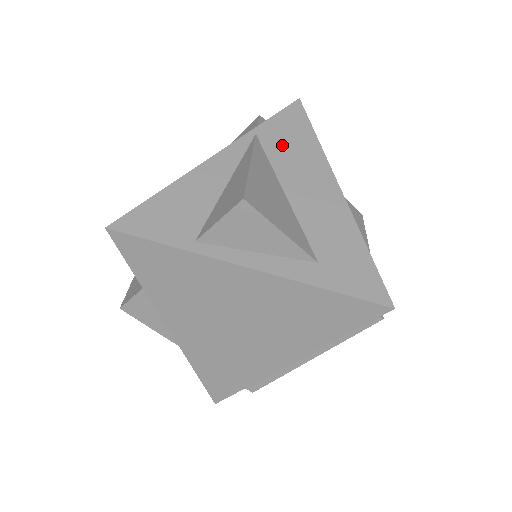
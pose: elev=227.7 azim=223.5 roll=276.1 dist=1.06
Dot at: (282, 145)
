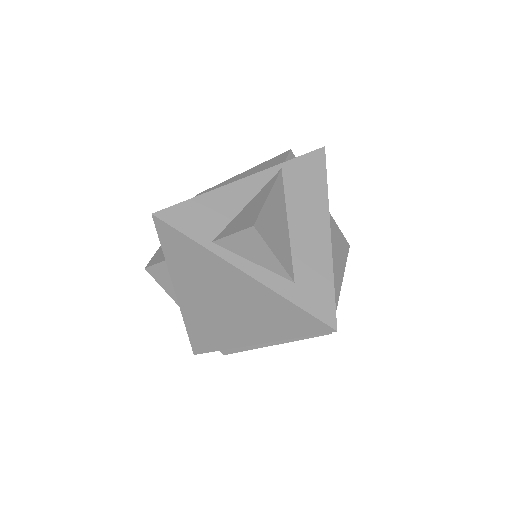
Dot at: (298, 183)
